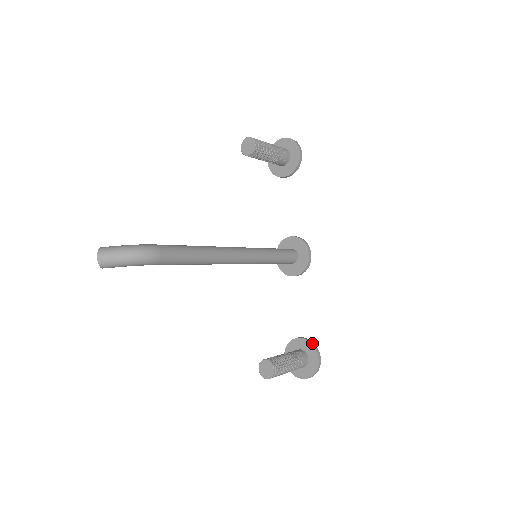
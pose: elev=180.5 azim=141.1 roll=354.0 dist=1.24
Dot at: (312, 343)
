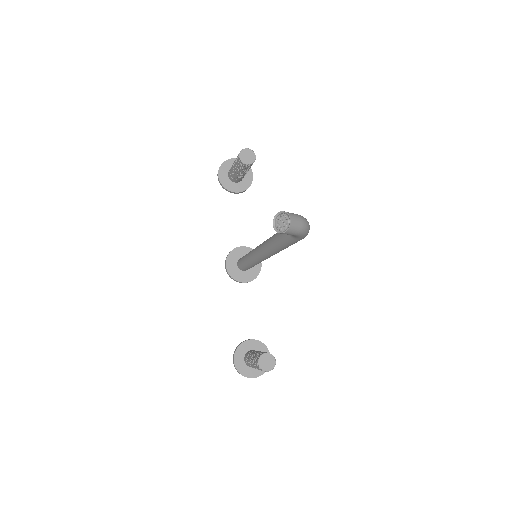
Dot at: (263, 343)
